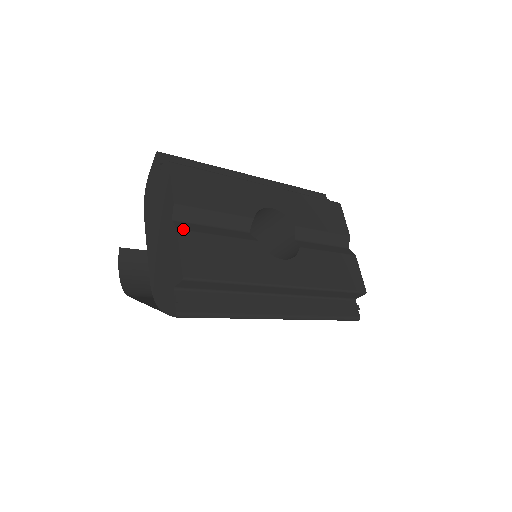
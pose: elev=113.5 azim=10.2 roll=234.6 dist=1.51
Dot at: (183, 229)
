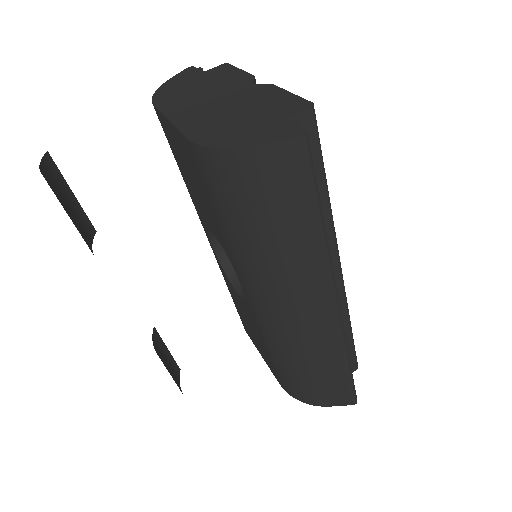
Dot at: occluded
